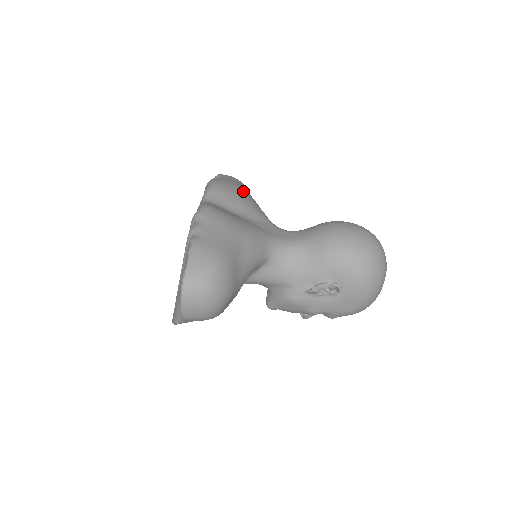
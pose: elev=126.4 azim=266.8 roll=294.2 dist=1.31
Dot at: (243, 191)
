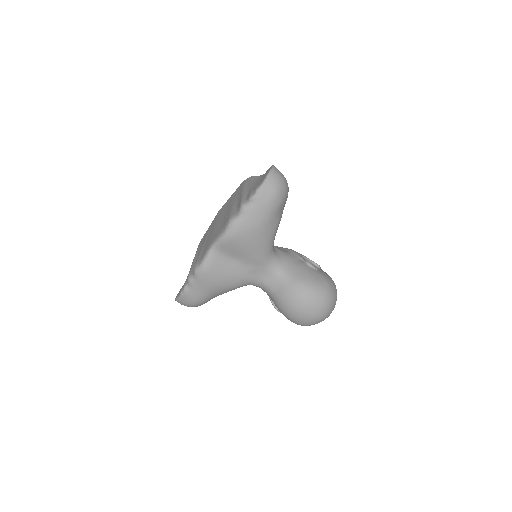
Dot at: (257, 236)
